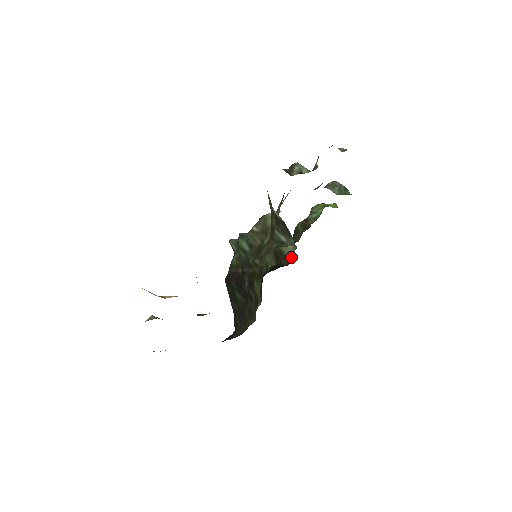
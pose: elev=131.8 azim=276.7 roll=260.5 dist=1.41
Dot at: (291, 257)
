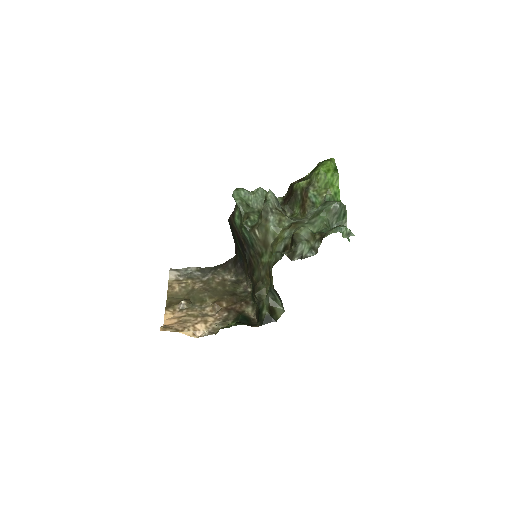
Dot at: occluded
